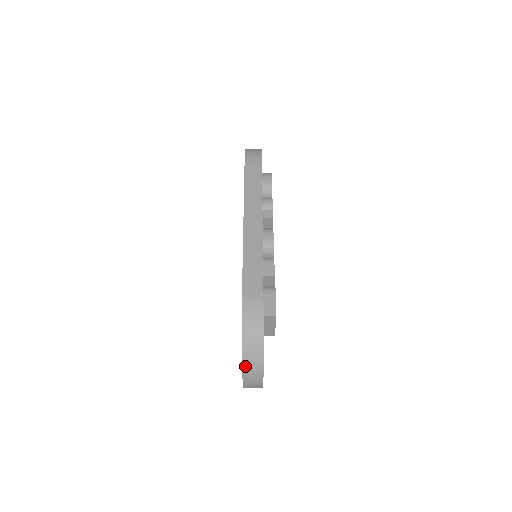
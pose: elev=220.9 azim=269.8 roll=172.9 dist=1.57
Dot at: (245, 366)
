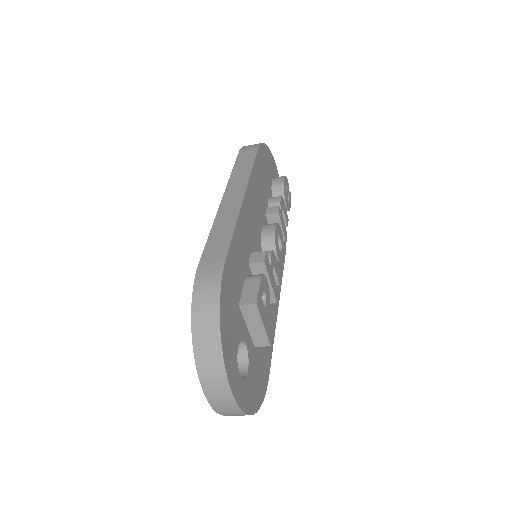
Dot at: (199, 363)
